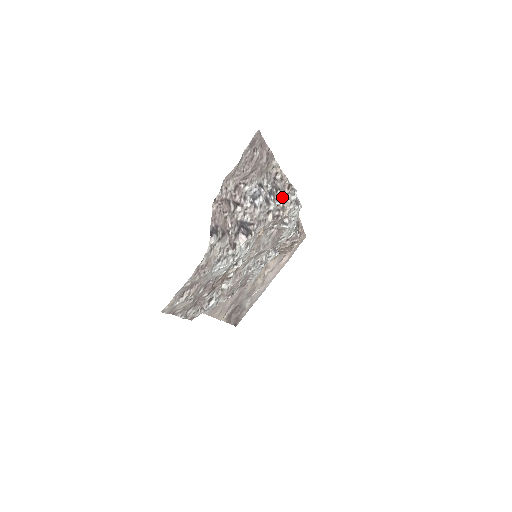
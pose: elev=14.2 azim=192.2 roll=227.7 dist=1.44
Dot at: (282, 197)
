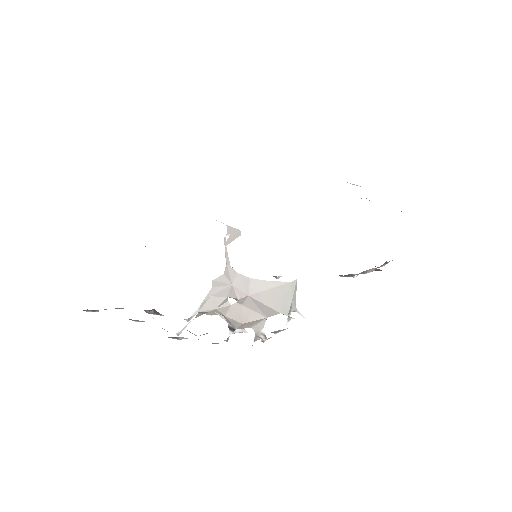
Dot at: occluded
